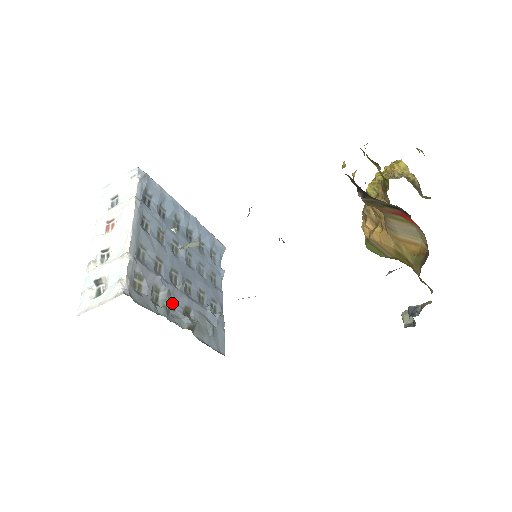
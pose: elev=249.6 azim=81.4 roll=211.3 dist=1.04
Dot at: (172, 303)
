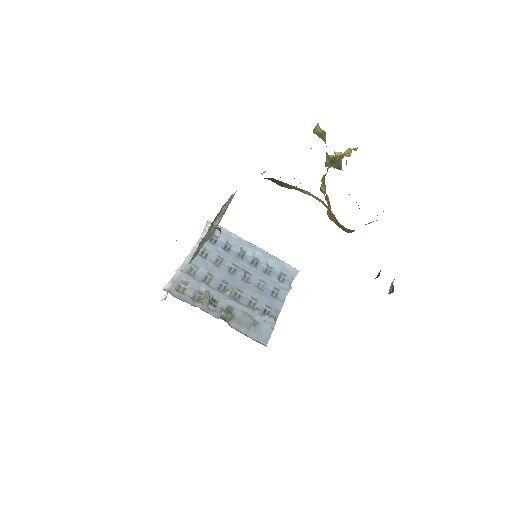
Dot at: (215, 302)
